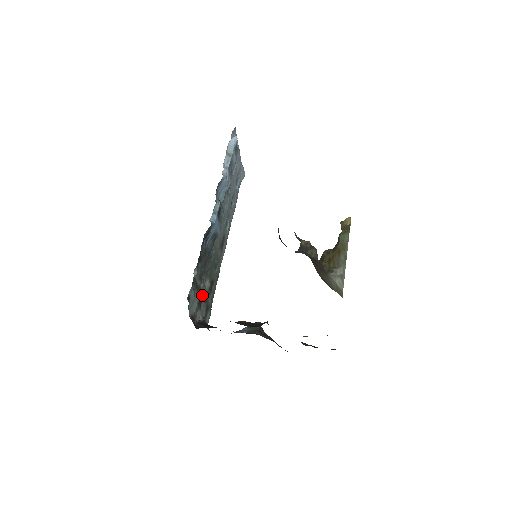
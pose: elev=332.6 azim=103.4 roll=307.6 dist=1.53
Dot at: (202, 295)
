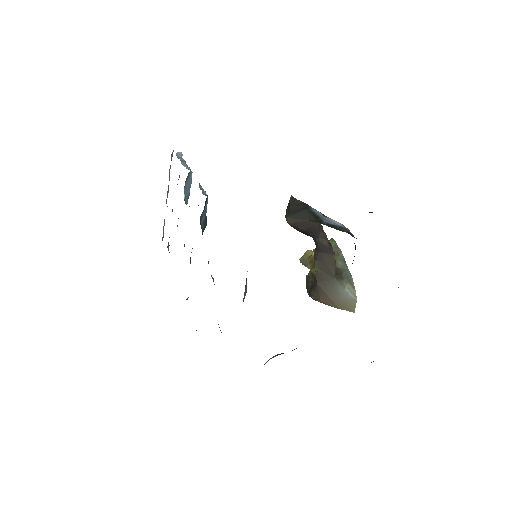
Dot at: occluded
